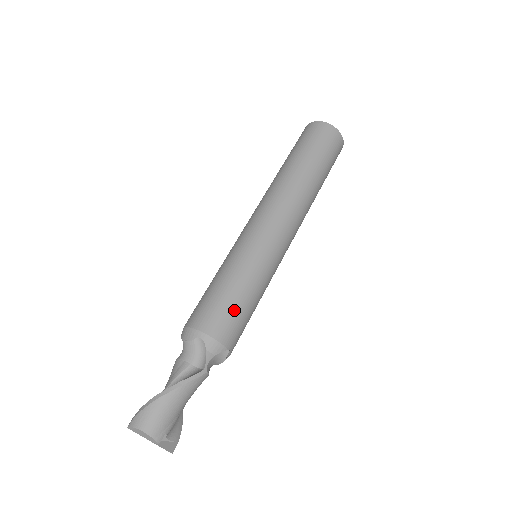
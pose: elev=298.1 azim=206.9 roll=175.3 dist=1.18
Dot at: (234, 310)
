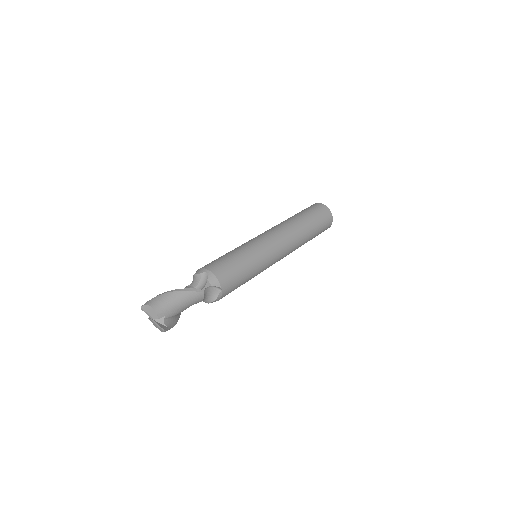
Dot at: (232, 267)
